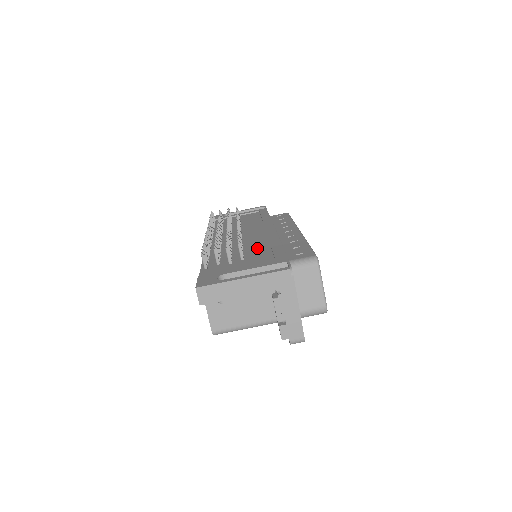
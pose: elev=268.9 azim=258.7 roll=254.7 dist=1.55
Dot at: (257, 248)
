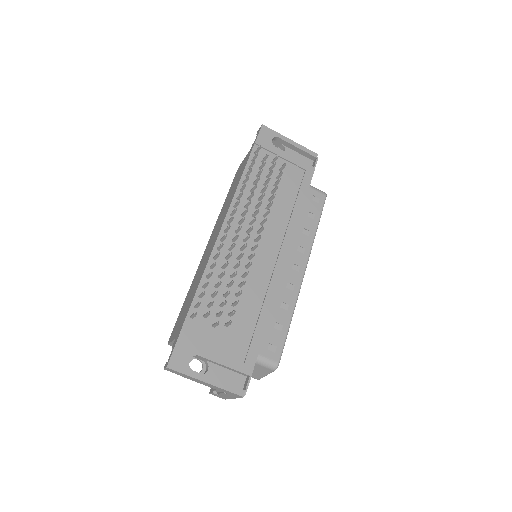
Dot at: (249, 306)
